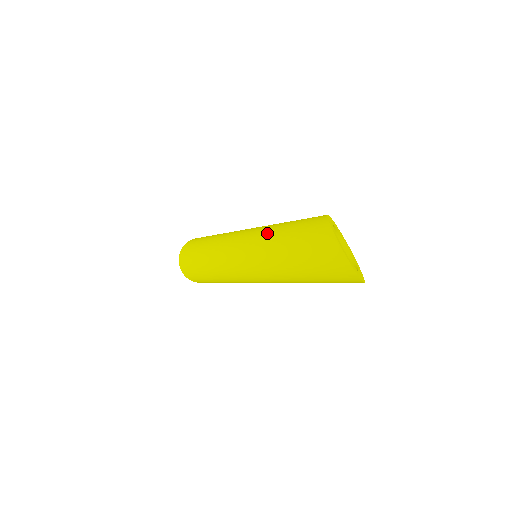
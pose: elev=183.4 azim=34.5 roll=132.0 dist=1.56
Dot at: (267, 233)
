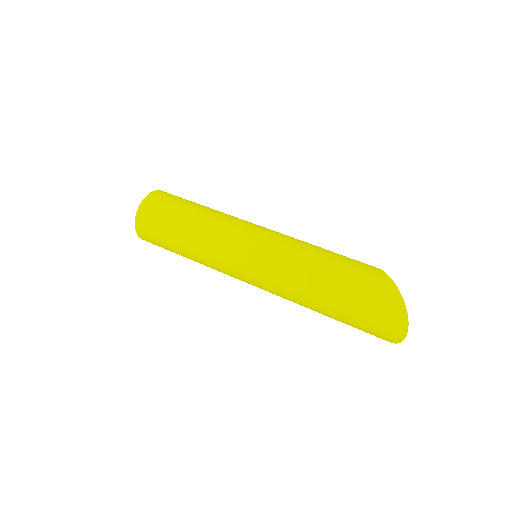
Dot at: (306, 251)
